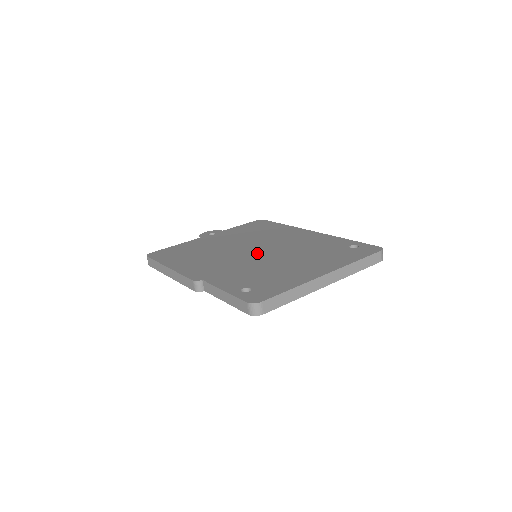
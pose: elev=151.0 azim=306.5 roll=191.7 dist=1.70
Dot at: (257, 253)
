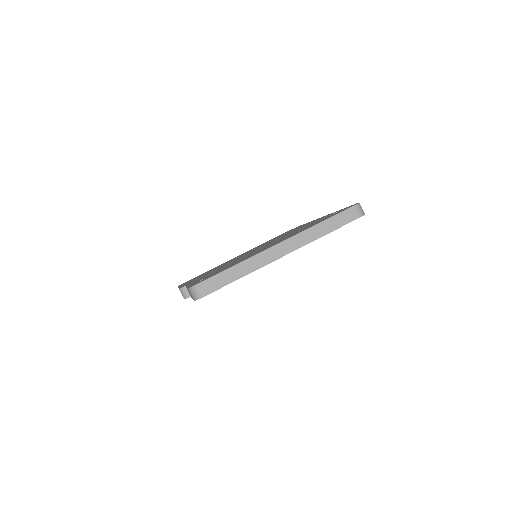
Dot at: occluded
